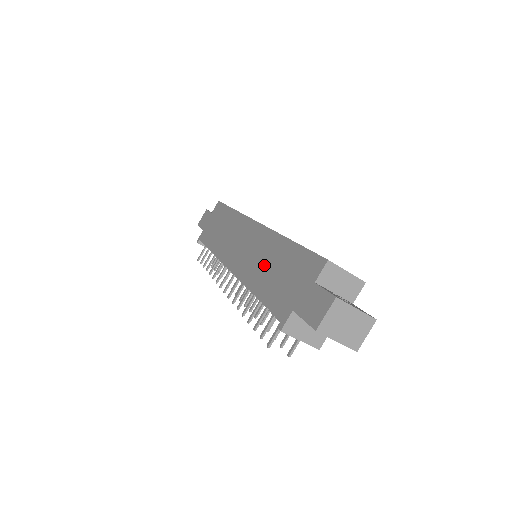
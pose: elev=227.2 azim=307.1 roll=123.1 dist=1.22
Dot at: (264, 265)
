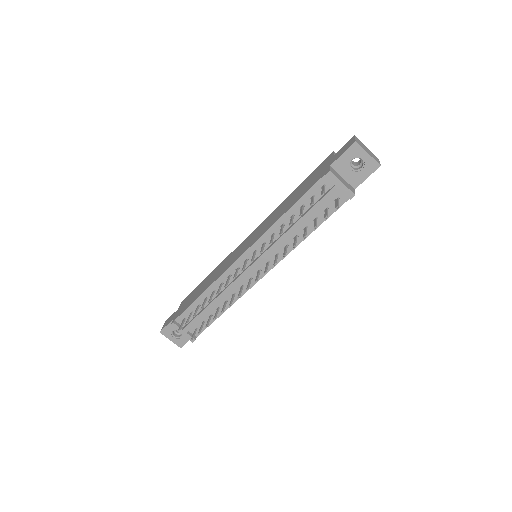
Dot at: (281, 209)
